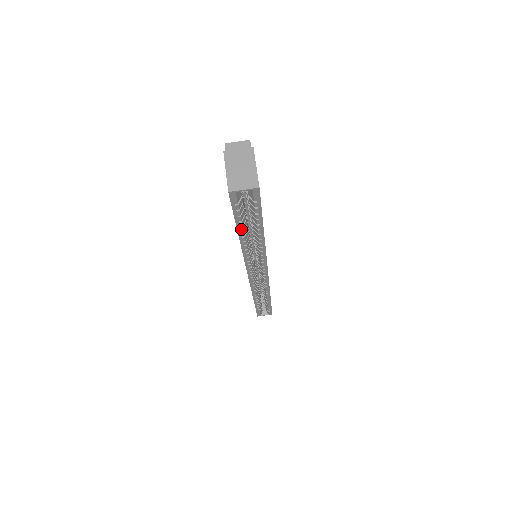
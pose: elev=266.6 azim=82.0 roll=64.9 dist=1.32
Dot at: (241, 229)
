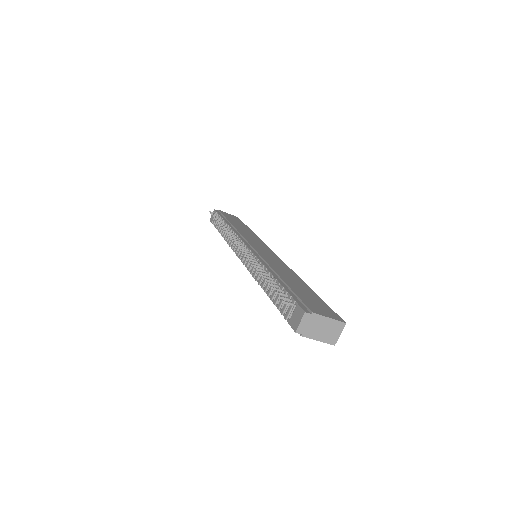
Dot at: occluded
